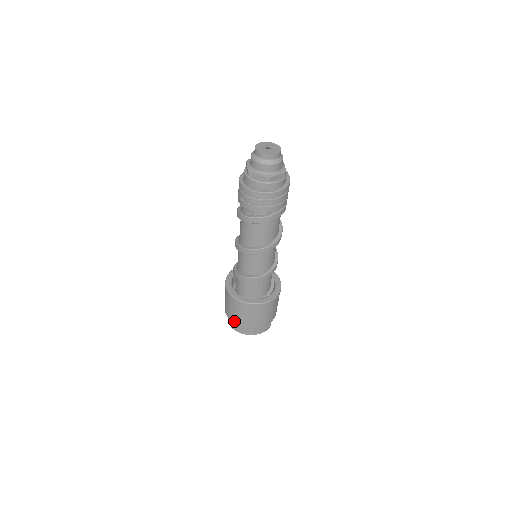
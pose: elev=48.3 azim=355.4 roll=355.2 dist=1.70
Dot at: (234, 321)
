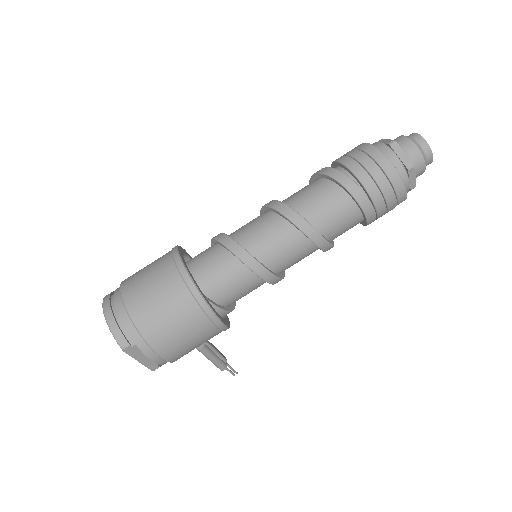
Dot at: occluded
